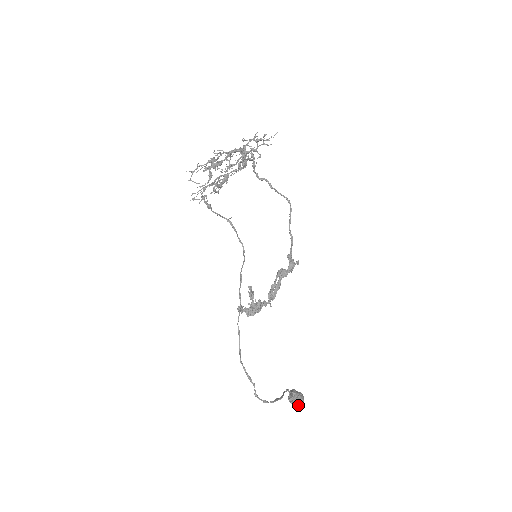
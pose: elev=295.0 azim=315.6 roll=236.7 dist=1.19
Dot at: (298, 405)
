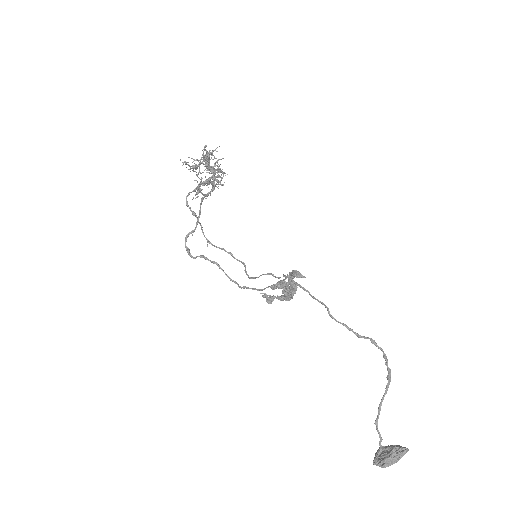
Dot at: (402, 447)
